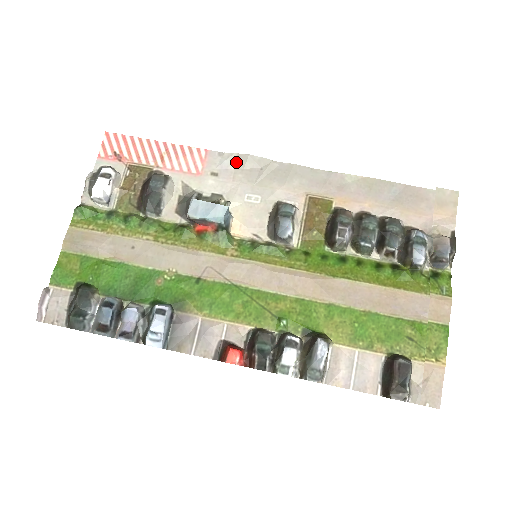
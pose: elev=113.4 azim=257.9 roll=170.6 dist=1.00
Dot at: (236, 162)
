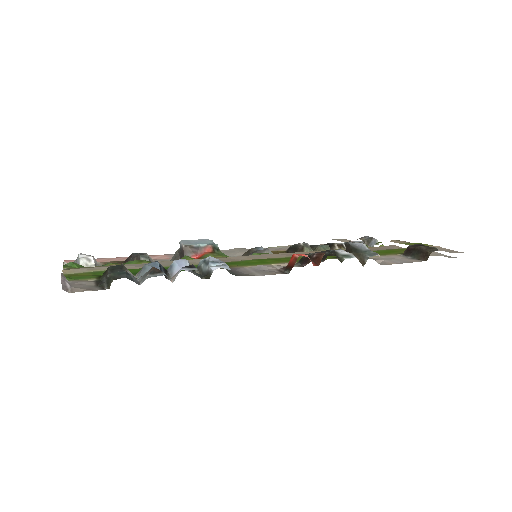
Dot at: occluded
